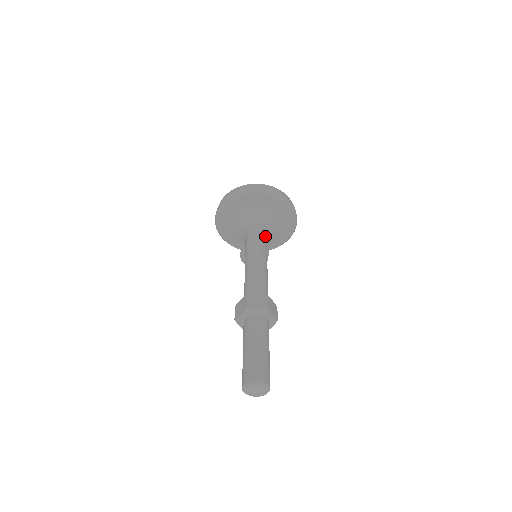
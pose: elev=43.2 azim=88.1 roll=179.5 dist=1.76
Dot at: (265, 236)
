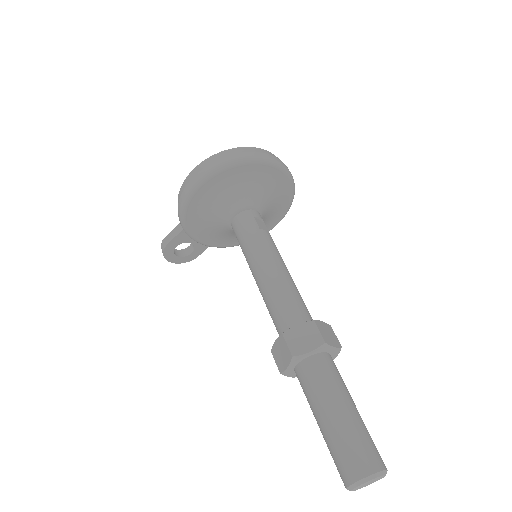
Dot at: occluded
